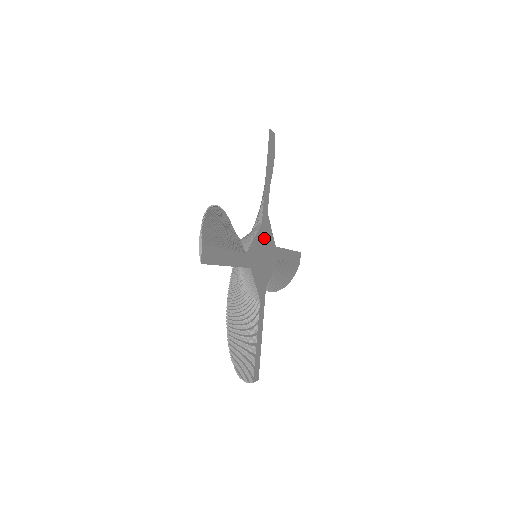
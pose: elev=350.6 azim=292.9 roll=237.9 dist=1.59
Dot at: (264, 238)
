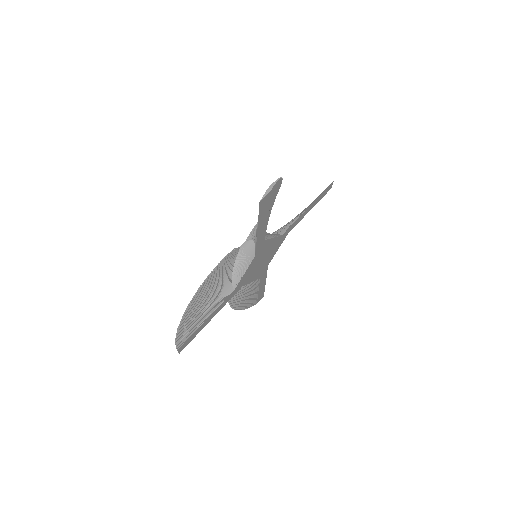
Dot at: (261, 254)
